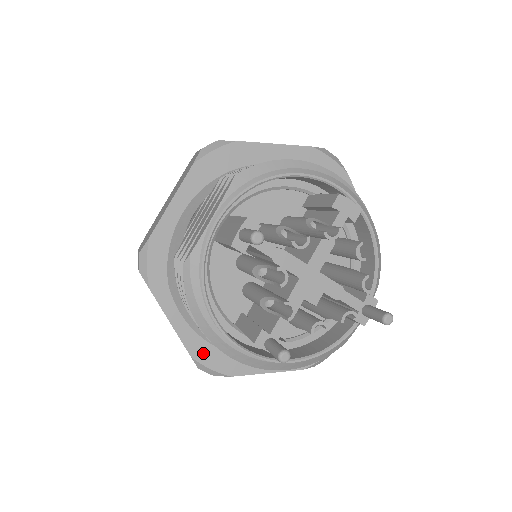
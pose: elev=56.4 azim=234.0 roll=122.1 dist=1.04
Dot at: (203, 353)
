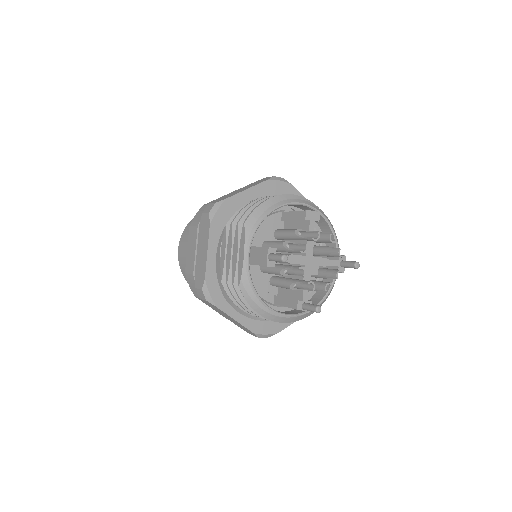
Dot at: (259, 328)
